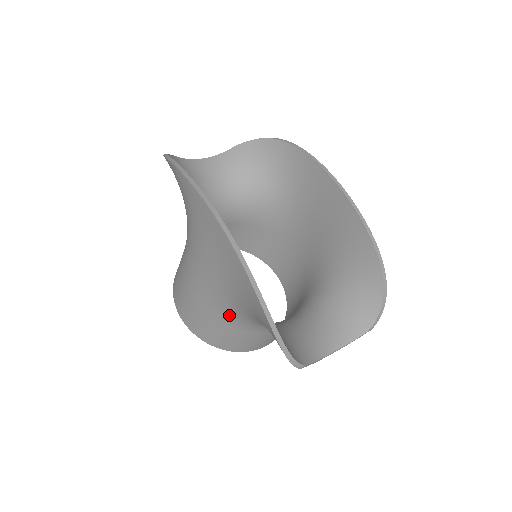
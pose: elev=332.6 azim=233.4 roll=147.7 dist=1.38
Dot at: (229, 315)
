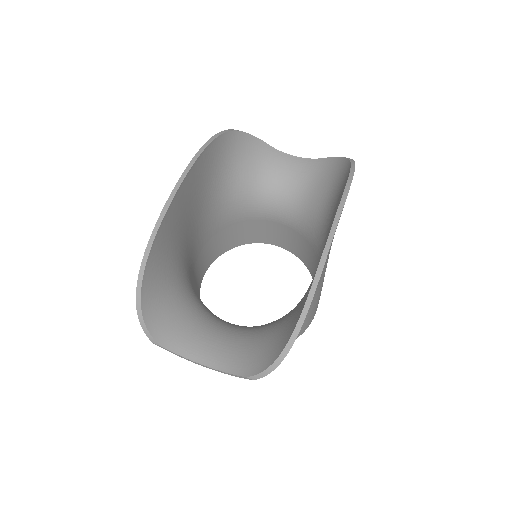
Dot at: occluded
